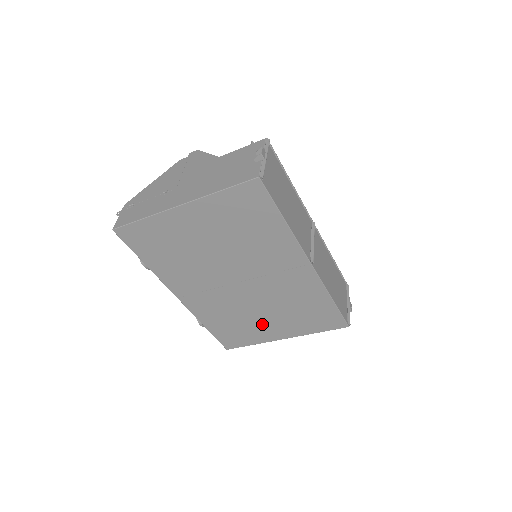
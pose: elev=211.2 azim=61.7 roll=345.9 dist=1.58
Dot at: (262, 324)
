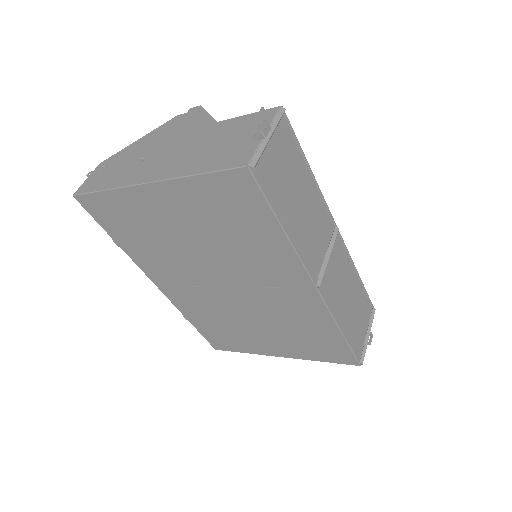
Dot at: (254, 336)
